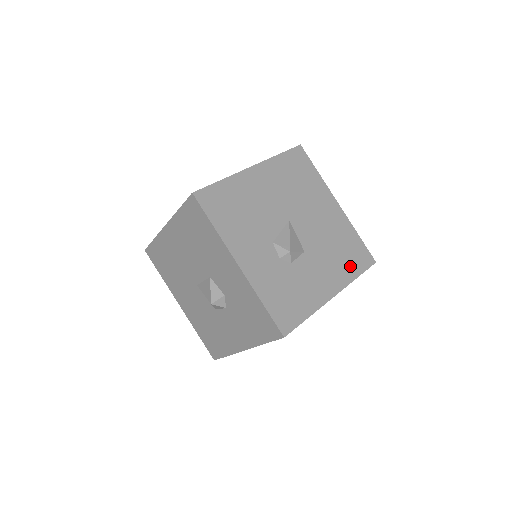
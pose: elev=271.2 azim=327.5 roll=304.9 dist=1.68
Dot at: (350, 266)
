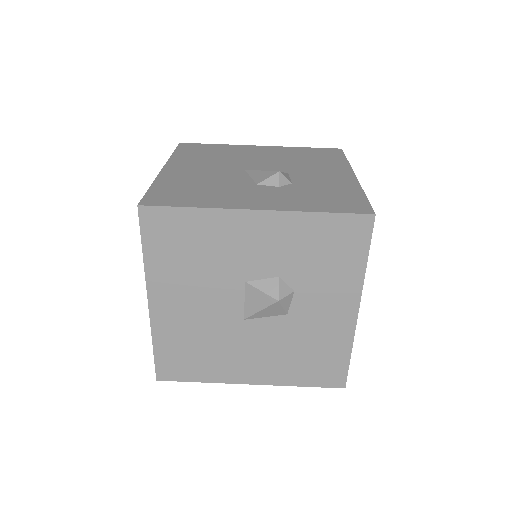
Dot at: (331, 160)
